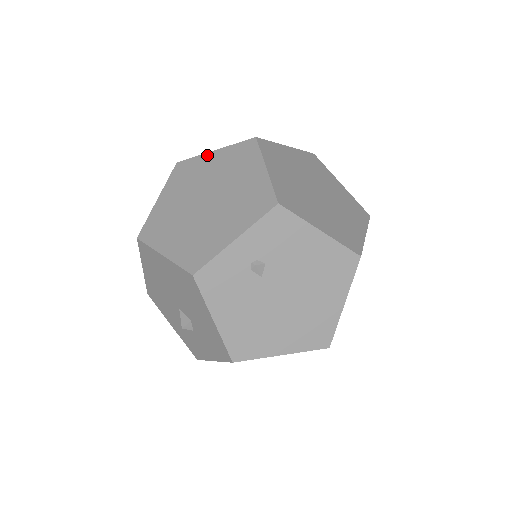
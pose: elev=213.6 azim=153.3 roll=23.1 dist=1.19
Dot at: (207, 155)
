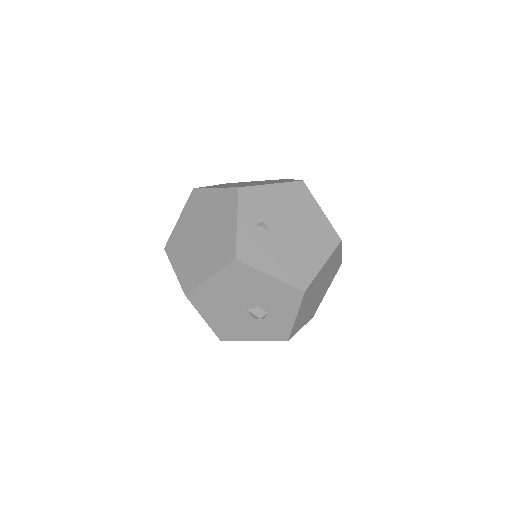
Dot at: (177, 225)
